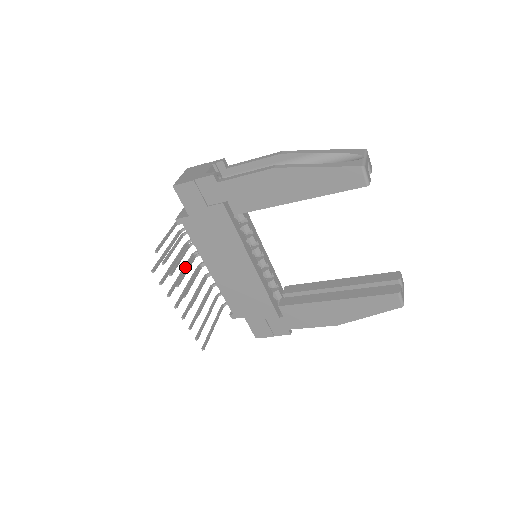
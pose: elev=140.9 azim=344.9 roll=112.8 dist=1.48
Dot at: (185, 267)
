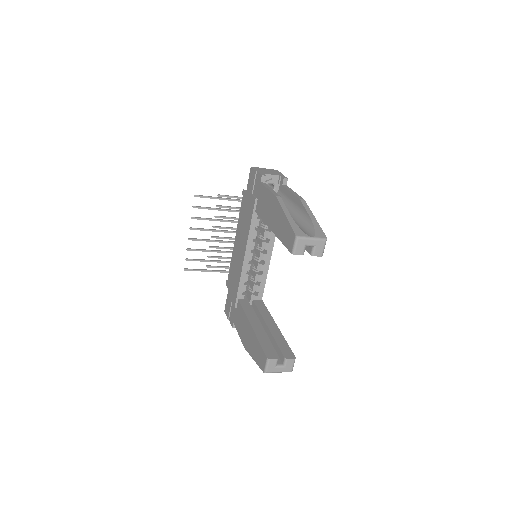
Dot at: (223, 220)
